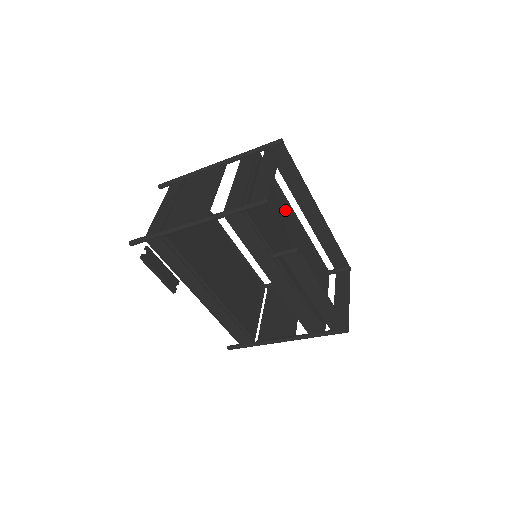
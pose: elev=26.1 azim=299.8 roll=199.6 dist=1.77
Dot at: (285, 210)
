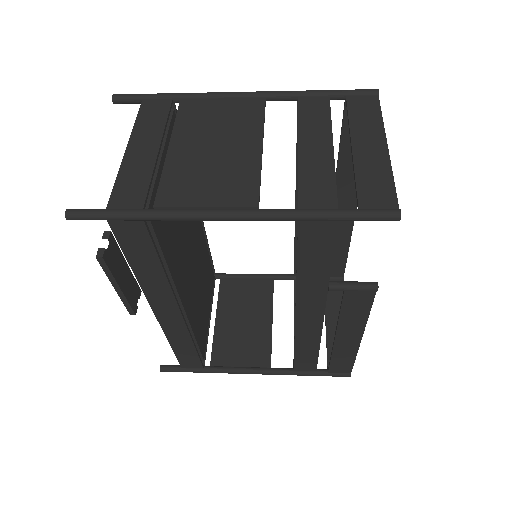
Dot at: occluded
